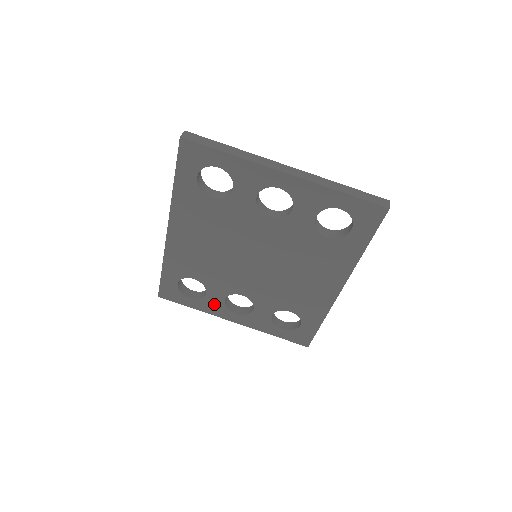
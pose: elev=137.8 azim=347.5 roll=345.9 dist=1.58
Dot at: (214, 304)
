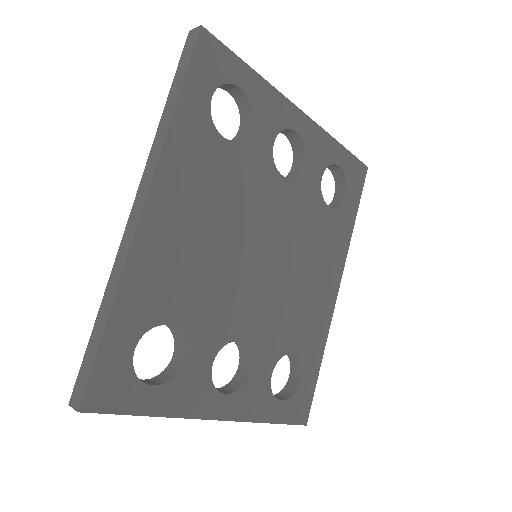
Dot at: (193, 384)
